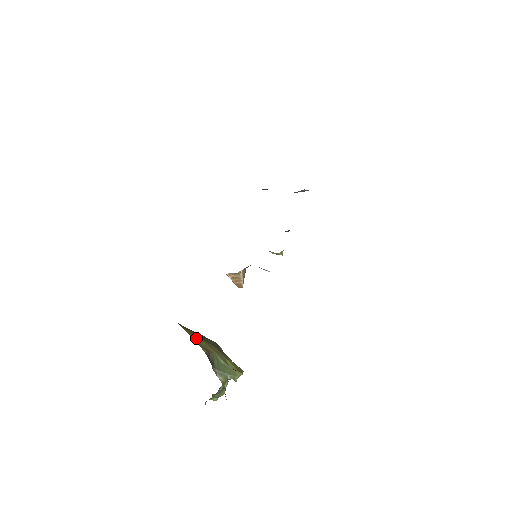
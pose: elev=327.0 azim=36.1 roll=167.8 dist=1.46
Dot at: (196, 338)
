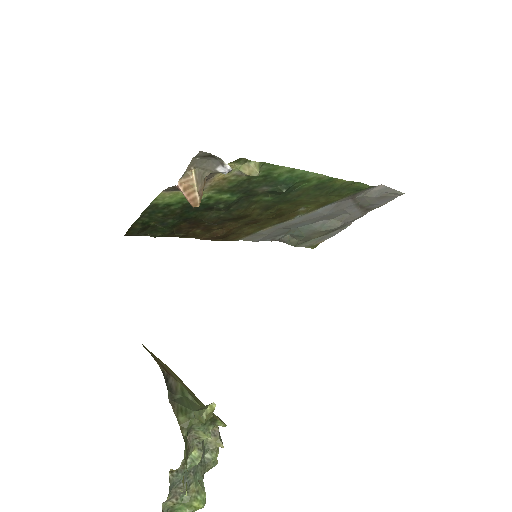
Dot at: (156, 357)
